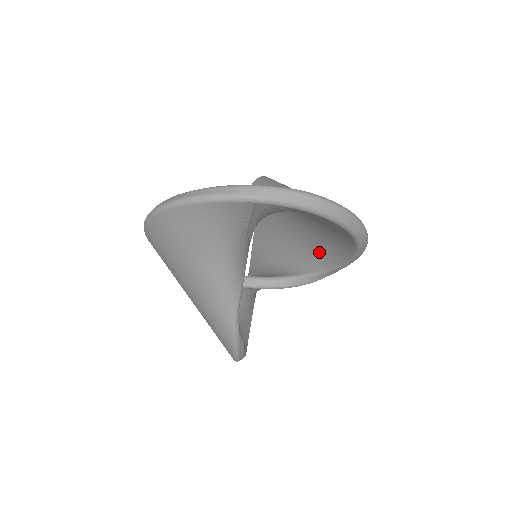
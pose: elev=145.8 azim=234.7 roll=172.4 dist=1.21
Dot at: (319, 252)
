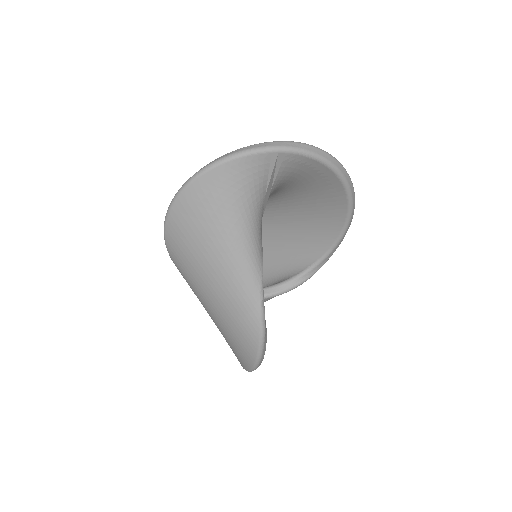
Dot at: (307, 249)
